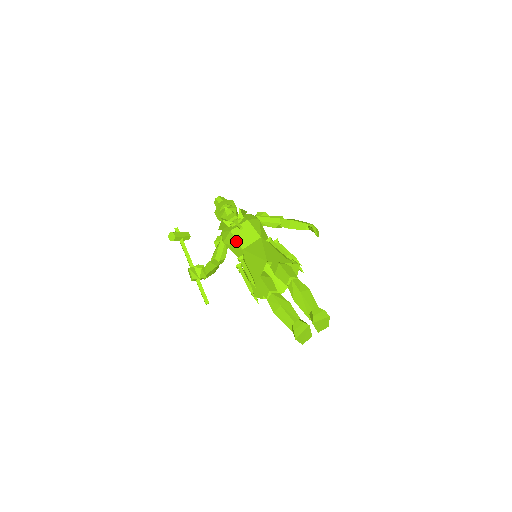
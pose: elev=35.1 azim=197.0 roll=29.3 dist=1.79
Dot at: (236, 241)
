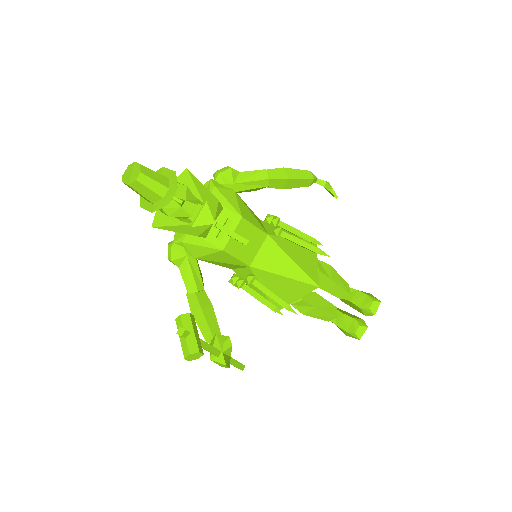
Dot at: (236, 260)
